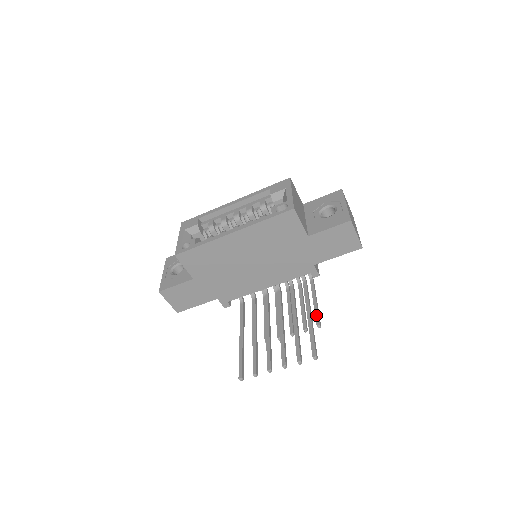
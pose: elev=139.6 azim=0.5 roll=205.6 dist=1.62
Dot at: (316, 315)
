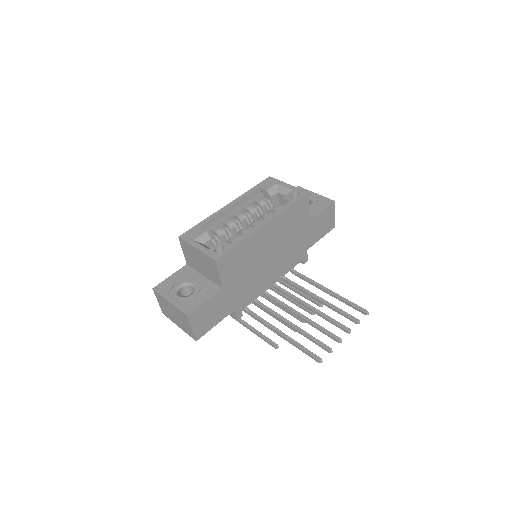
Dot at: (311, 299)
